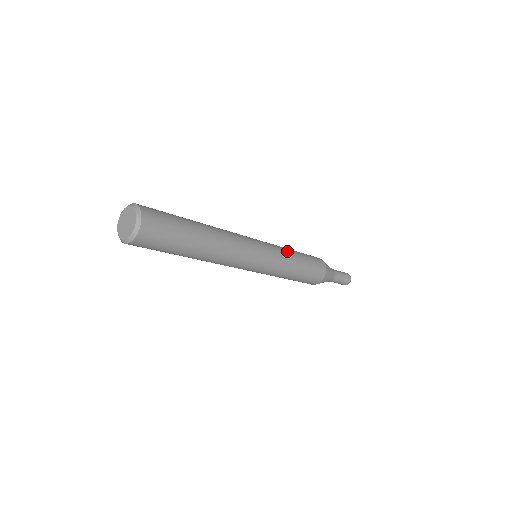
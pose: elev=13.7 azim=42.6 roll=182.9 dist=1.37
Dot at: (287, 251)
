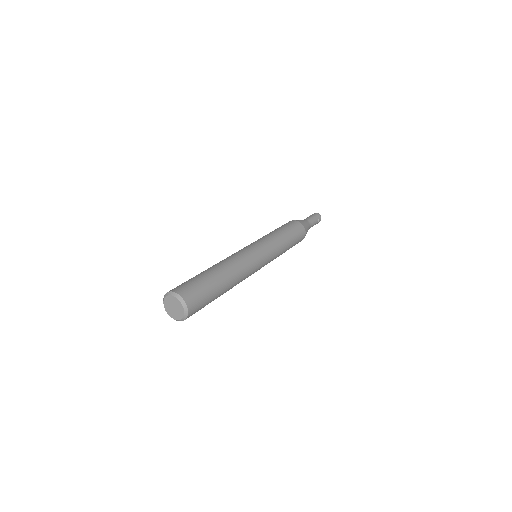
Dot at: (281, 247)
